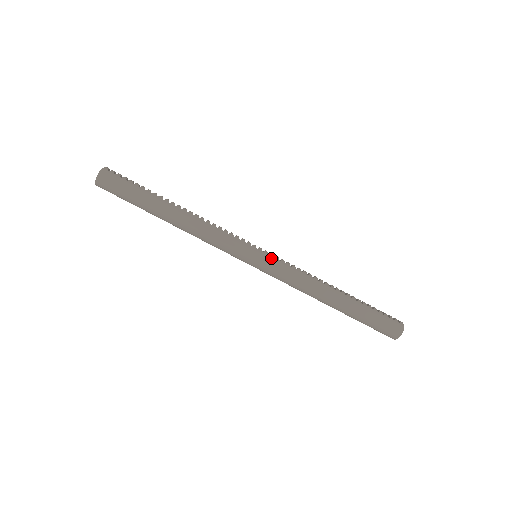
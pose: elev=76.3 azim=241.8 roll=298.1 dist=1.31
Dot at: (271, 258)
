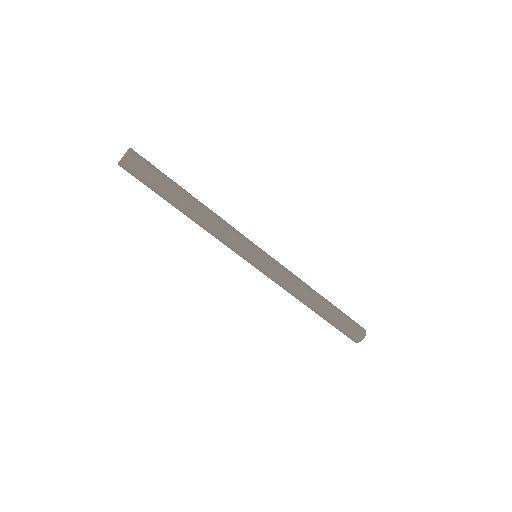
Dot at: (271, 258)
